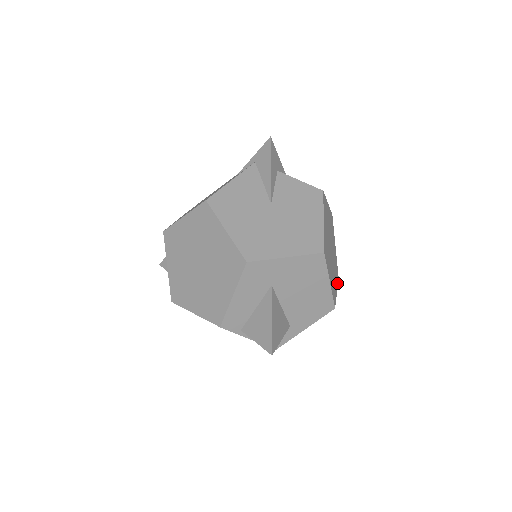
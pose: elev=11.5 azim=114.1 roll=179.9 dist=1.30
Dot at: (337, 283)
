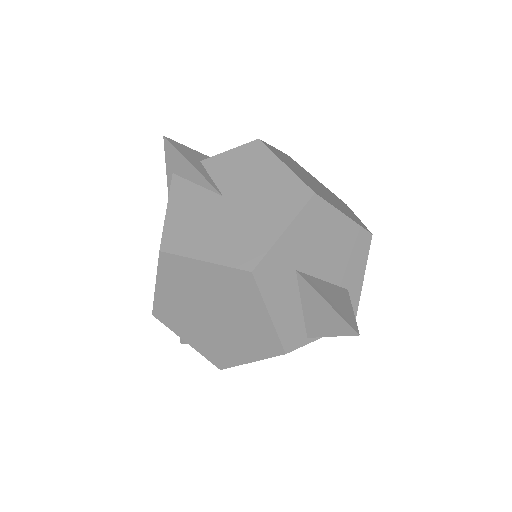
Dot at: (350, 210)
